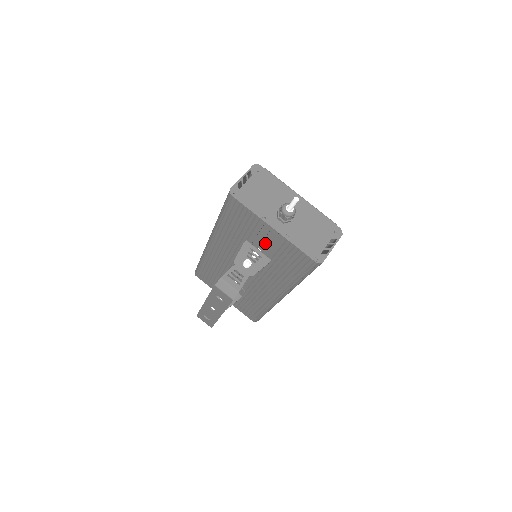
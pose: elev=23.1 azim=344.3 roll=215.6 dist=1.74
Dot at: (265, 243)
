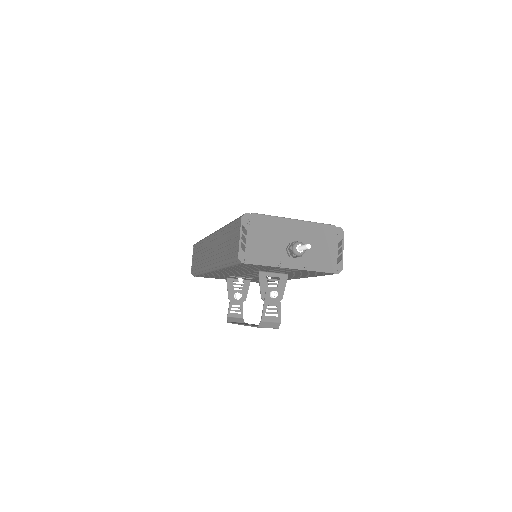
Dot at: occluded
